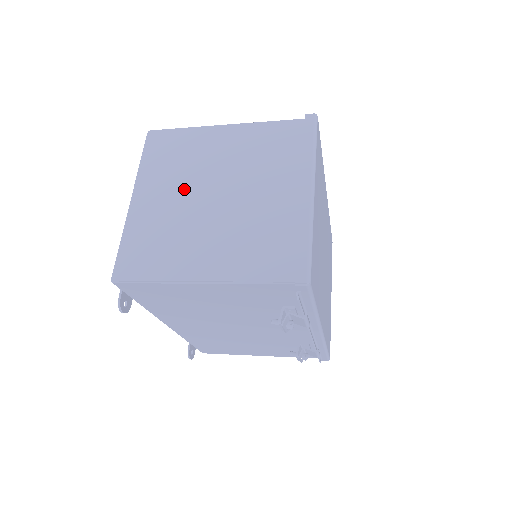
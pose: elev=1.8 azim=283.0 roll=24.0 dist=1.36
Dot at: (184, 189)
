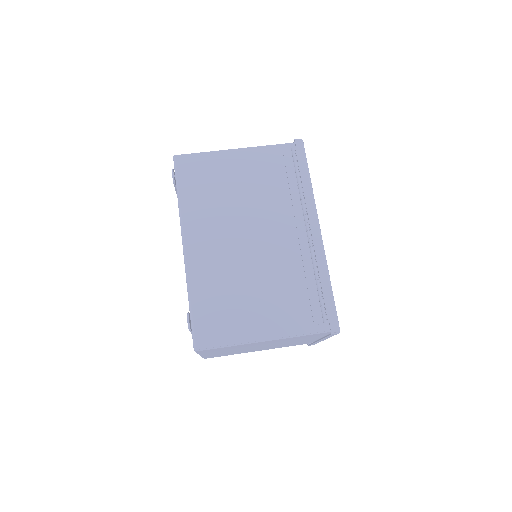
Dot at: occluded
